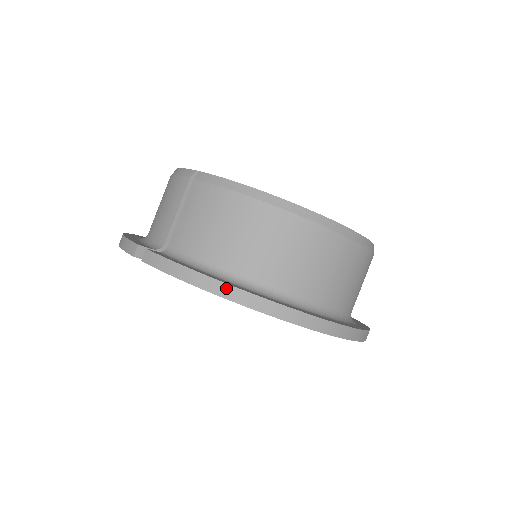
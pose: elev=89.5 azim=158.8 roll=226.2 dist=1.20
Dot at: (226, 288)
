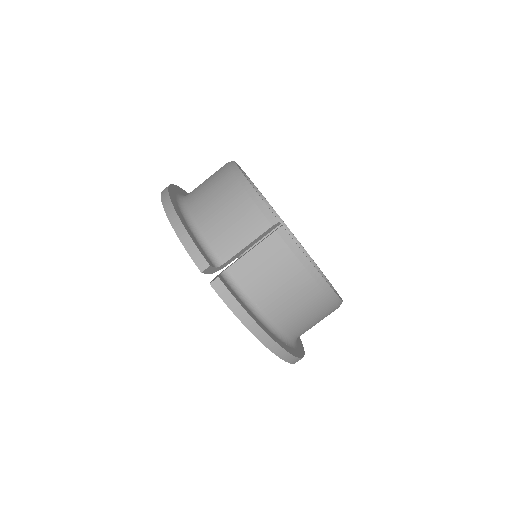
Dot at: (267, 338)
